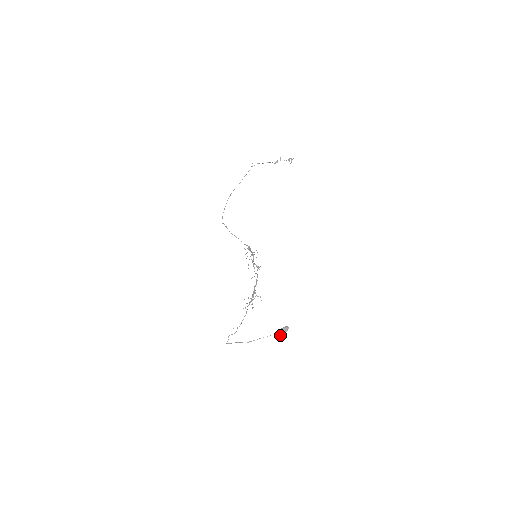
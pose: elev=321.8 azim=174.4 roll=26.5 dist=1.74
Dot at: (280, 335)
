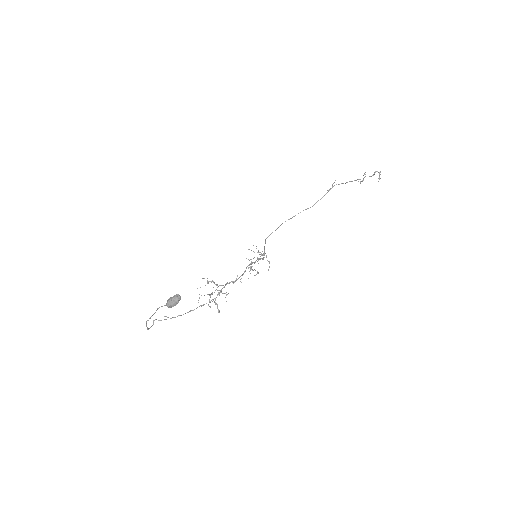
Dot at: (167, 305)
